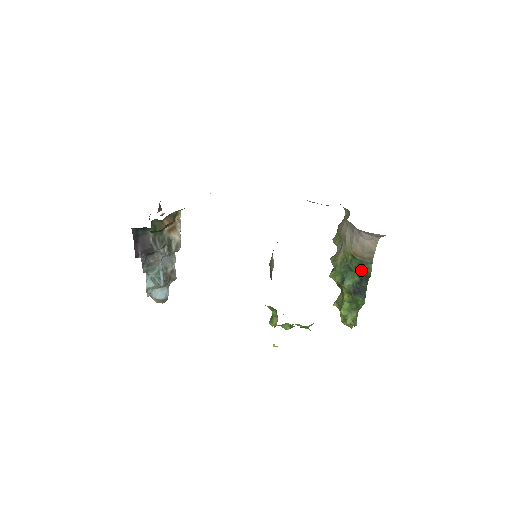
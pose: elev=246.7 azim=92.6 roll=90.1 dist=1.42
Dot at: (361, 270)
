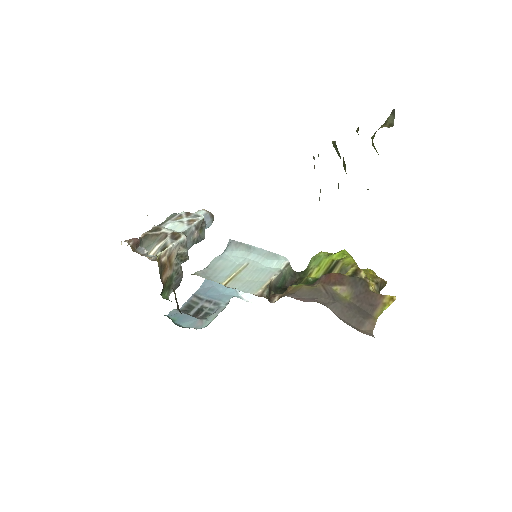
Dot at: occluded
